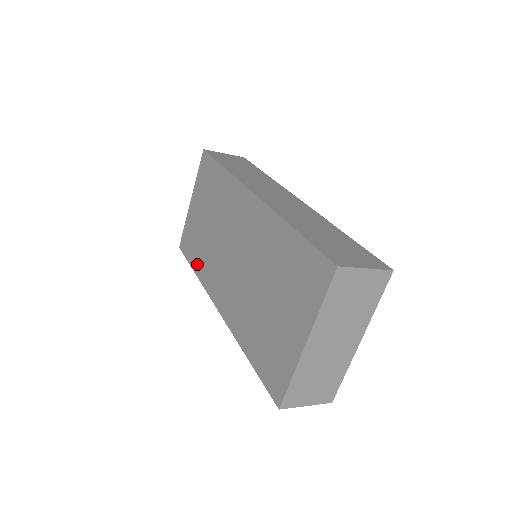
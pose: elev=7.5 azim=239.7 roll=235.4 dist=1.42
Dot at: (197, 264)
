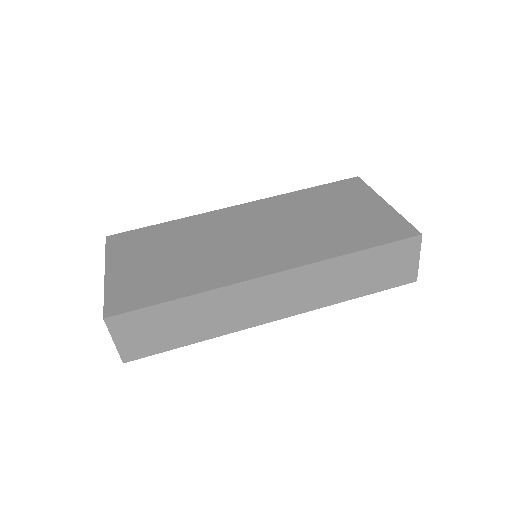
Dot at: (183, 288)
